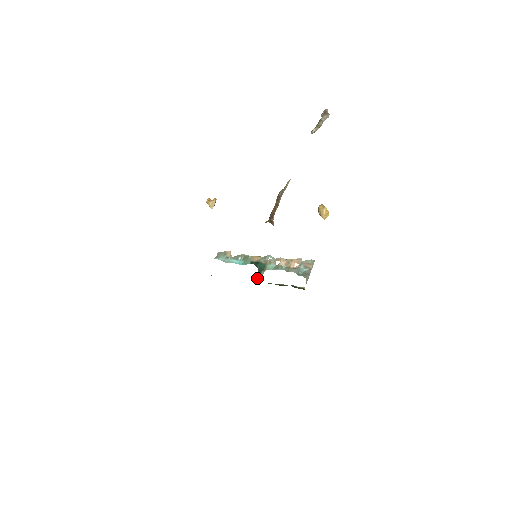
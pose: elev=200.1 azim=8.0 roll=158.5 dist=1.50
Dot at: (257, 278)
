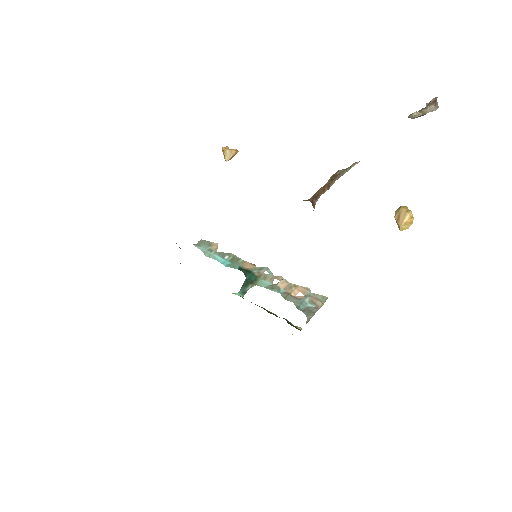
Dot at: (240, 290)
